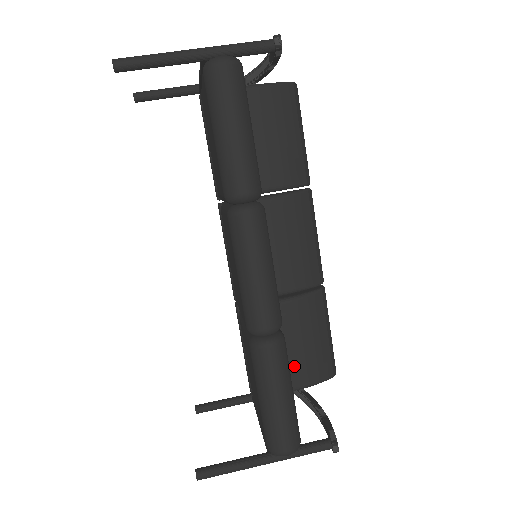
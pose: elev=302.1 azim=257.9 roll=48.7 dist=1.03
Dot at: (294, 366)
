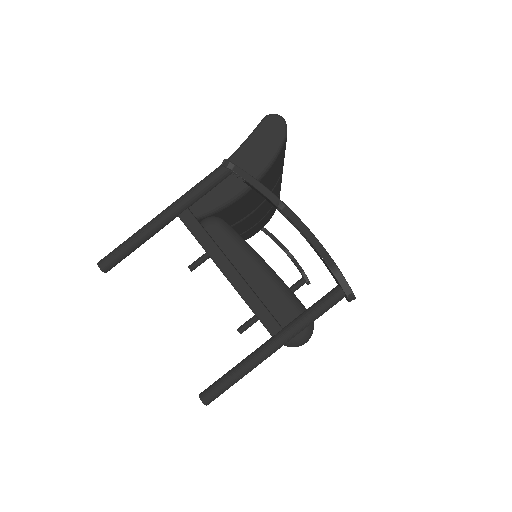
Dot at: (259, 229)
